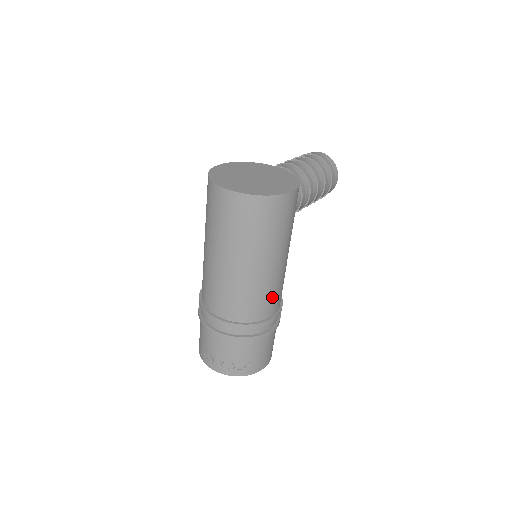
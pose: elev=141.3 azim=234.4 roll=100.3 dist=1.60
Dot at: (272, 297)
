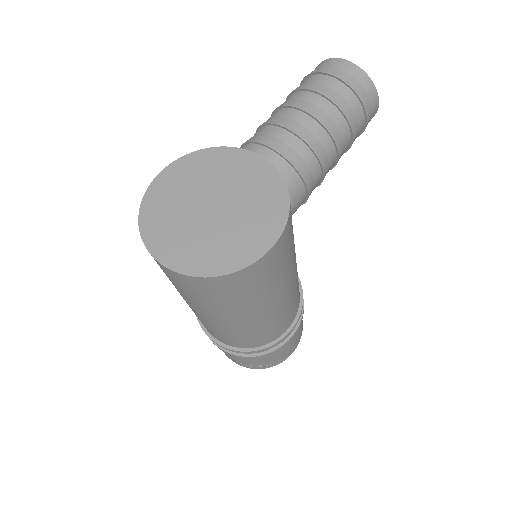
Dot at: (280, 323)
